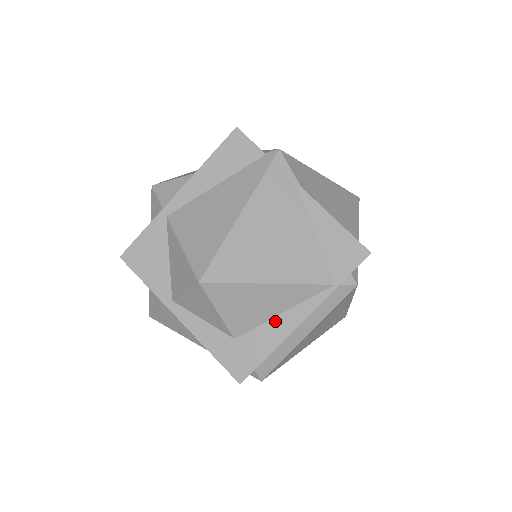
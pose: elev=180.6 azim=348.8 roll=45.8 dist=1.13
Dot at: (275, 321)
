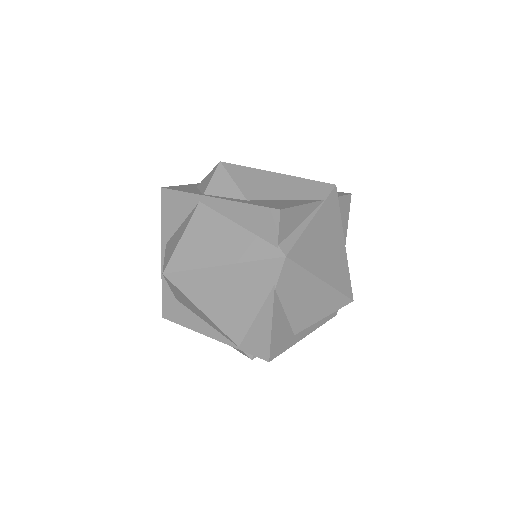
Dot at: (199, 320)
